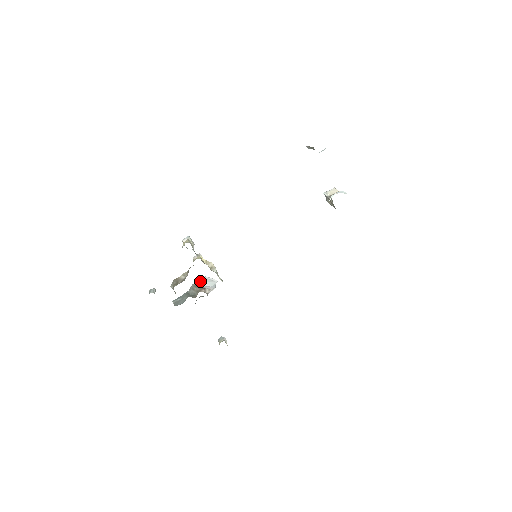
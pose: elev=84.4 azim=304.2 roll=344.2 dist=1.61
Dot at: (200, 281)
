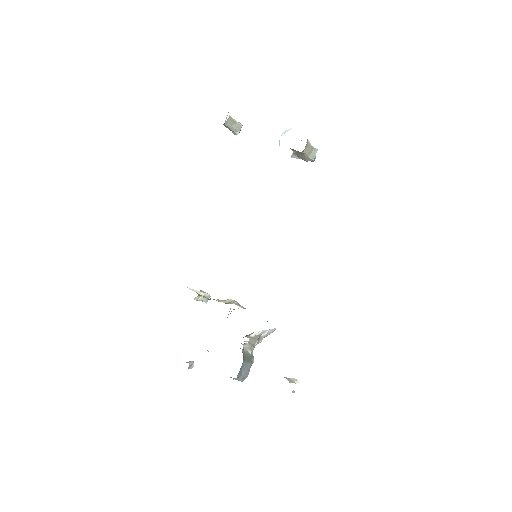
Dot at: occluded
